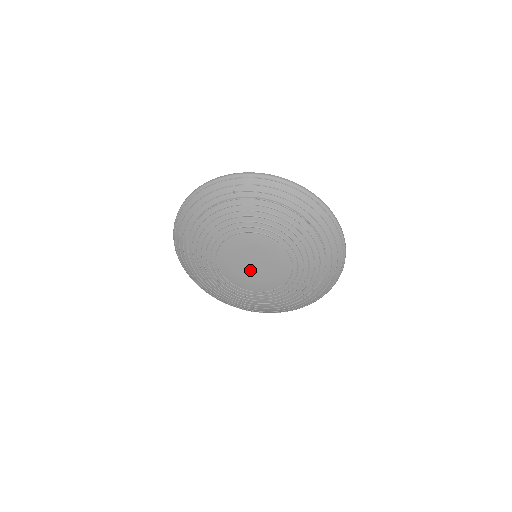
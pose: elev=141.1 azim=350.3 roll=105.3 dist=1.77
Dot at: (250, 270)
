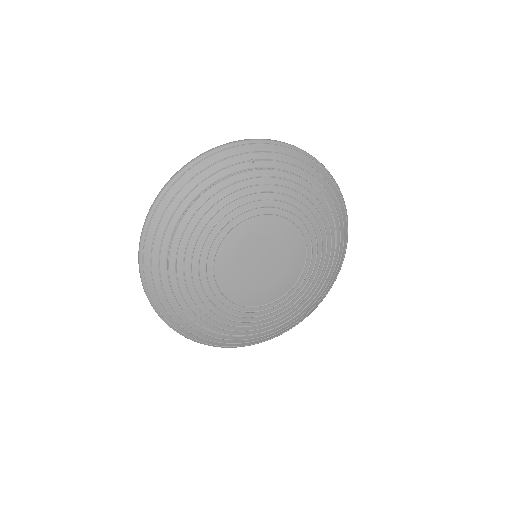
Dot at: (256, 271)
